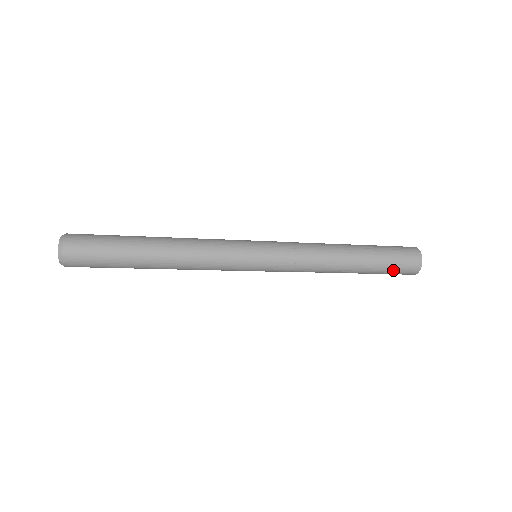
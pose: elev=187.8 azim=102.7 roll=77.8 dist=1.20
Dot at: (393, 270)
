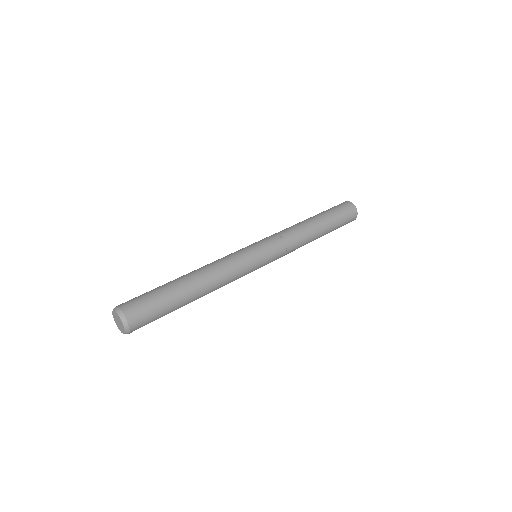
Dot at: (341, 226)
